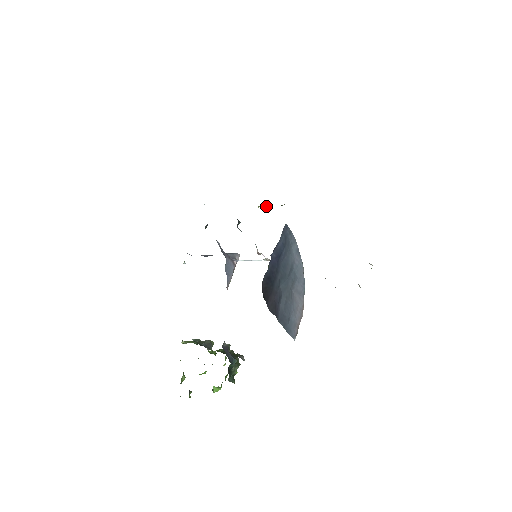
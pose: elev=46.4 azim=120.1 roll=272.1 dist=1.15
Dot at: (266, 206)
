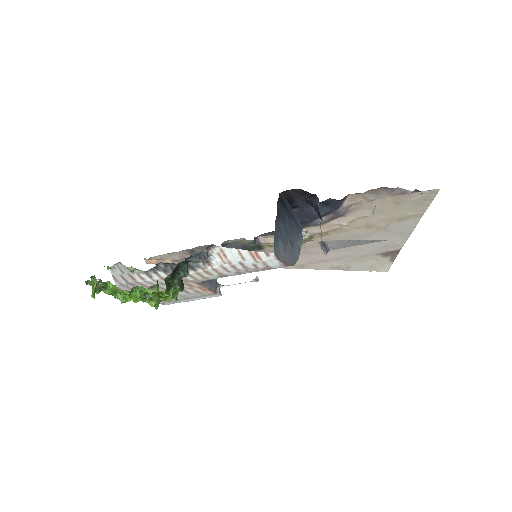
Dot at: occluded
